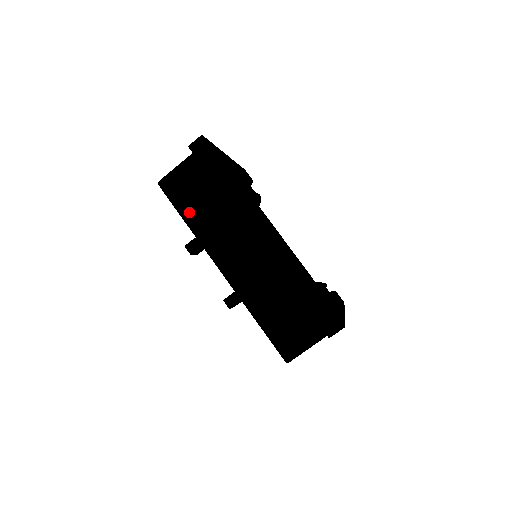
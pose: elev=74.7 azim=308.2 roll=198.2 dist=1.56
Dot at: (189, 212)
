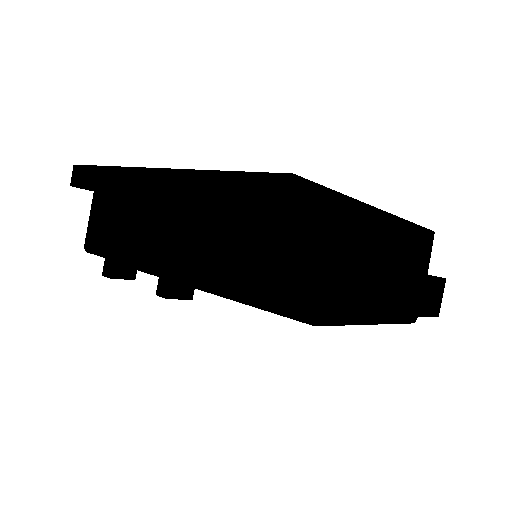
Dot at: (113, 248)
